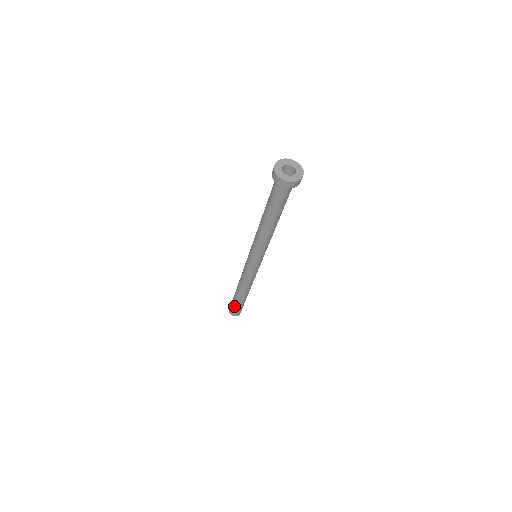
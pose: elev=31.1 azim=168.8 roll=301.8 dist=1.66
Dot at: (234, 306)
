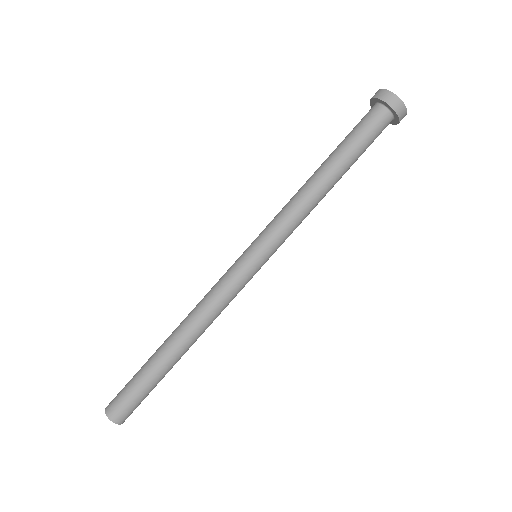
Dot at: (135, 385)
